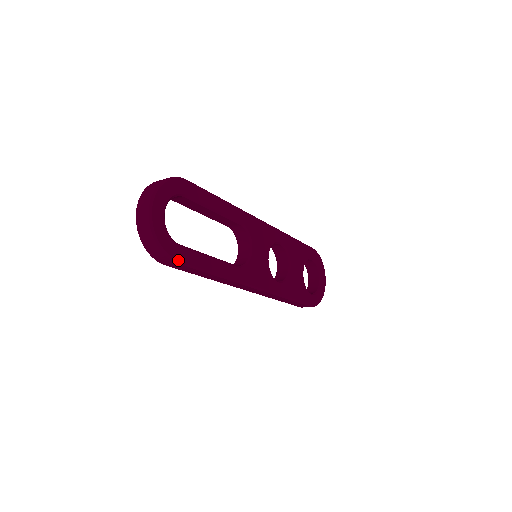
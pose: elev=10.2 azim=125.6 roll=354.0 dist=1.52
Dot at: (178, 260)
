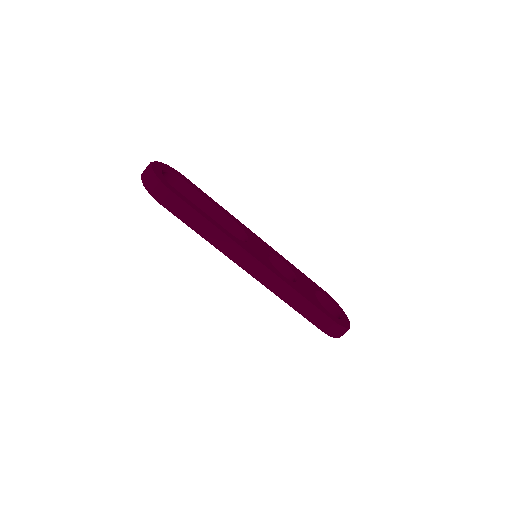
Dot at: (172, 191)
